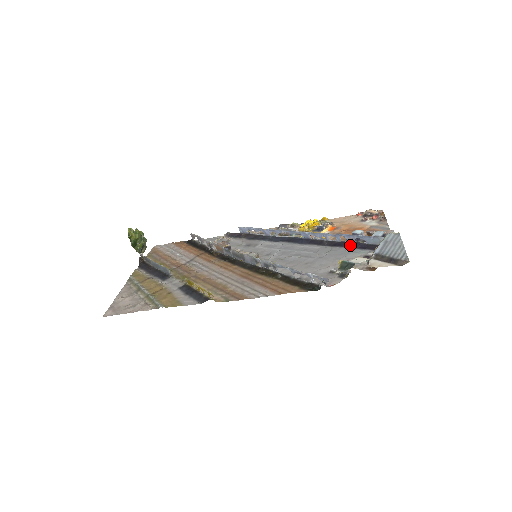
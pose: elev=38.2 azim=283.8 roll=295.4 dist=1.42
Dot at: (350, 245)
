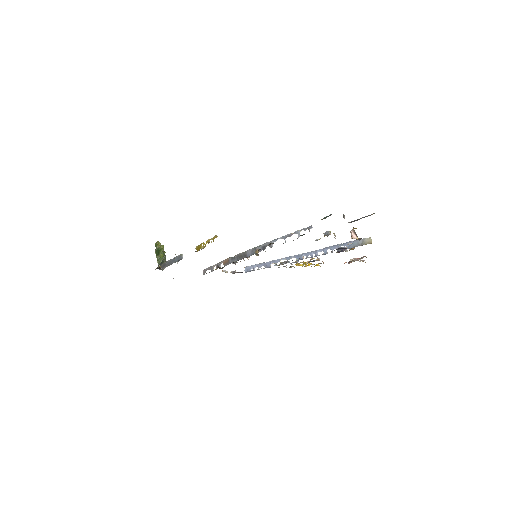
Dot at: (334, 250)
